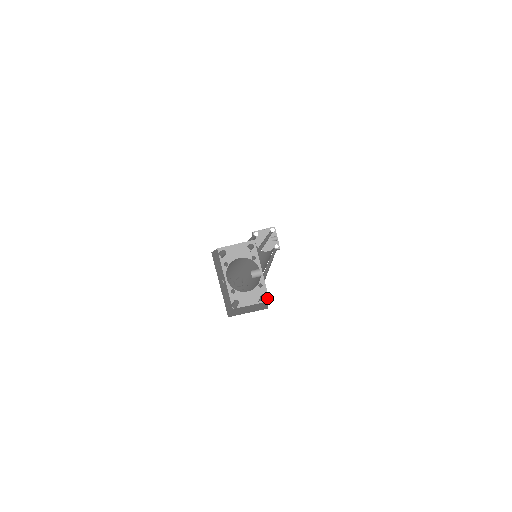
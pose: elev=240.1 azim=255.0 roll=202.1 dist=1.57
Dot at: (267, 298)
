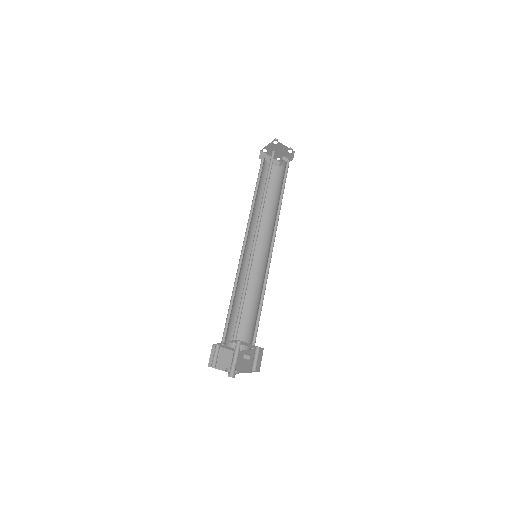
Dot at: occluded
